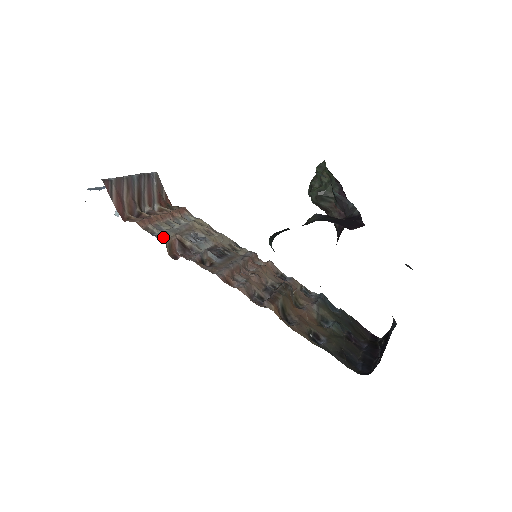
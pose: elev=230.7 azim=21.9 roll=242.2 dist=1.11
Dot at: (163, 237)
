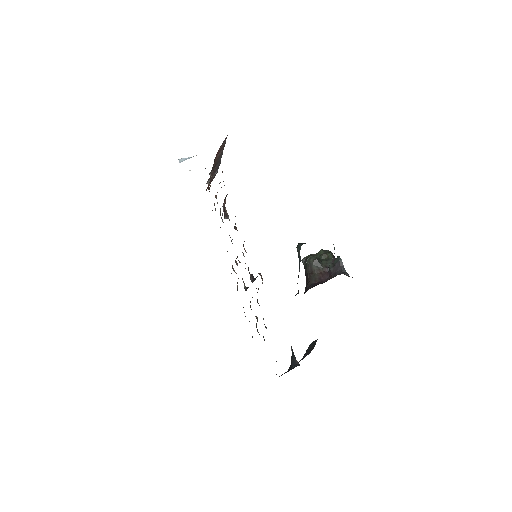
Dot at: occluded
